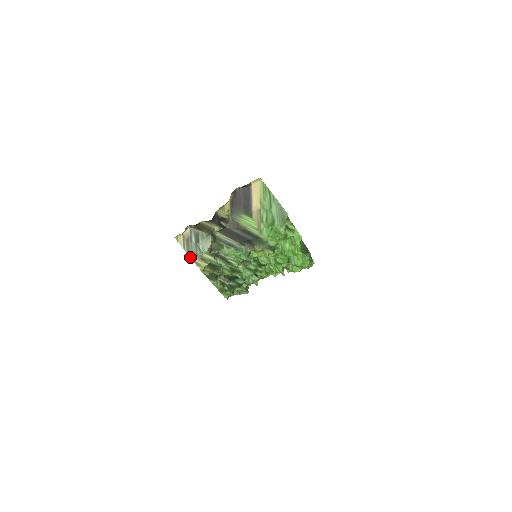
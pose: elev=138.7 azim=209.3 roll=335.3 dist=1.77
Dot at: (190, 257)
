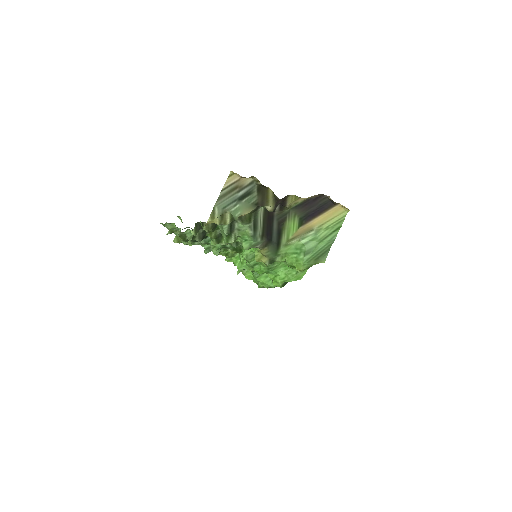
Dot at: (216, 202)
